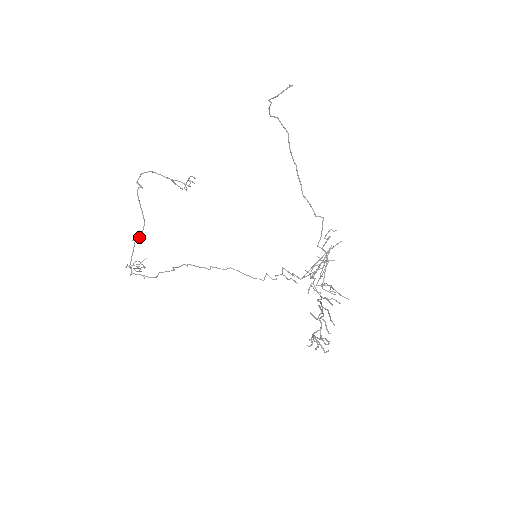
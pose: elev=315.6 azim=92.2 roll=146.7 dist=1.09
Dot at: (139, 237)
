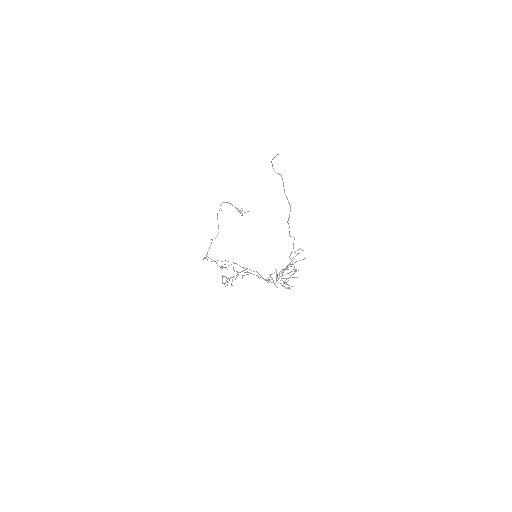
Dot at: occluded
